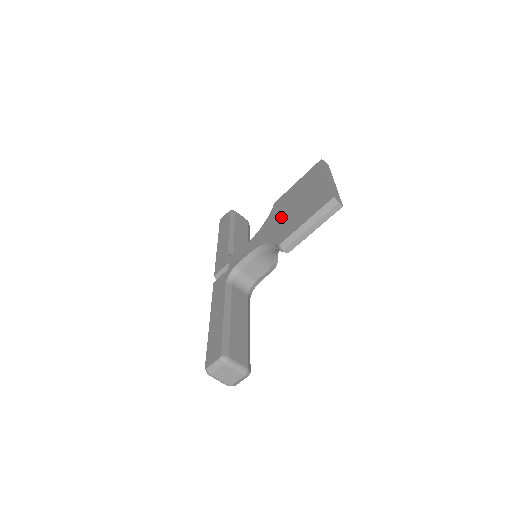
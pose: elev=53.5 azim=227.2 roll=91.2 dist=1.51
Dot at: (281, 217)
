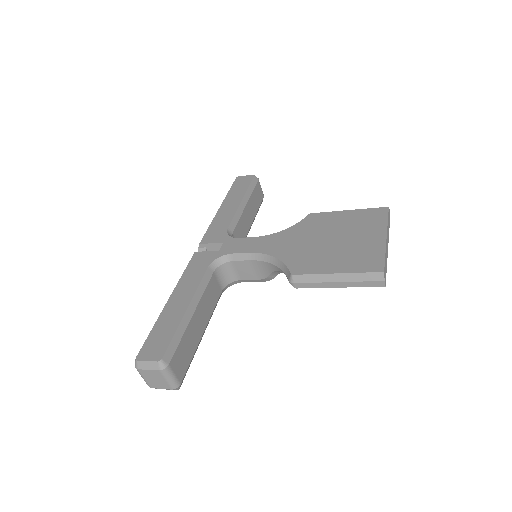
Dot at: (310, 240)
